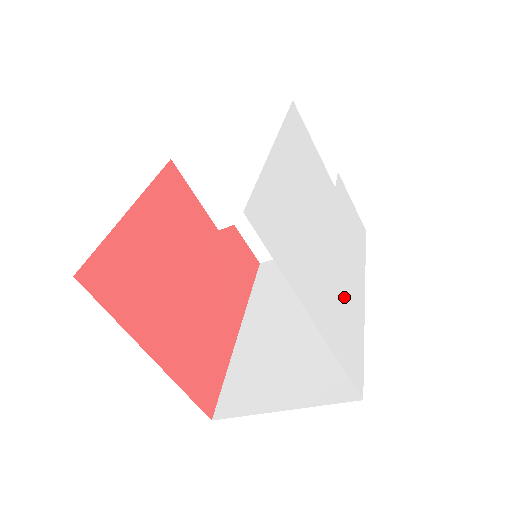
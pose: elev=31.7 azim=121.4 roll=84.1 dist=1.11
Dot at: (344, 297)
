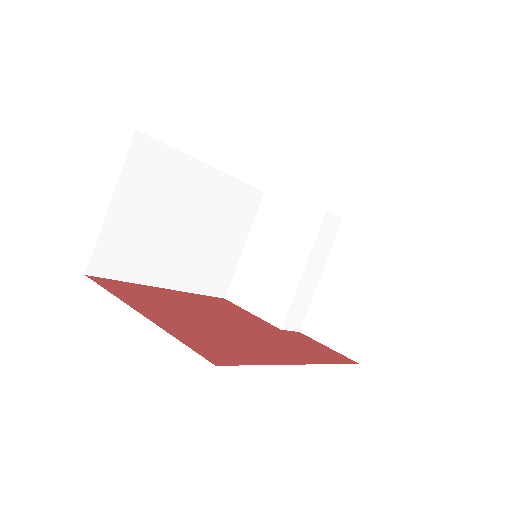
Dot at: occluded
